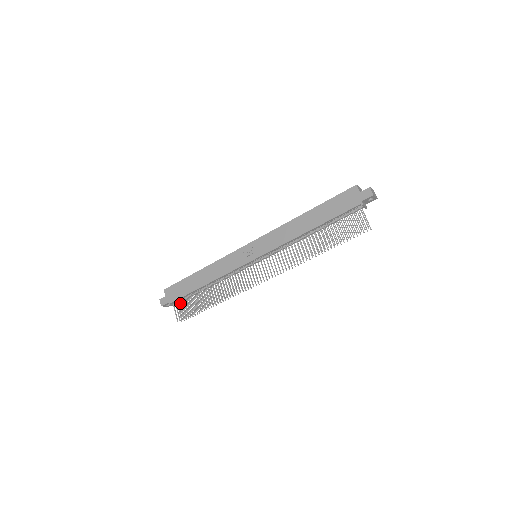
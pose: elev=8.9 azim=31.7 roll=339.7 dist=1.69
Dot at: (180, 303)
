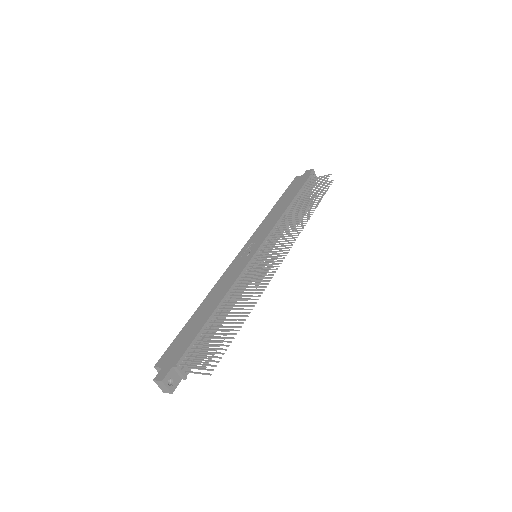
Dot at: (193, 352)
